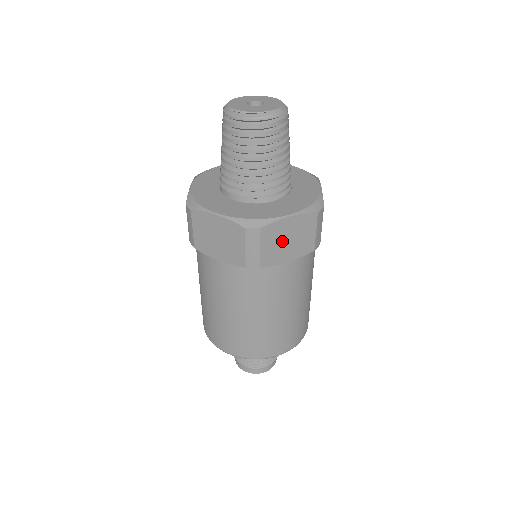
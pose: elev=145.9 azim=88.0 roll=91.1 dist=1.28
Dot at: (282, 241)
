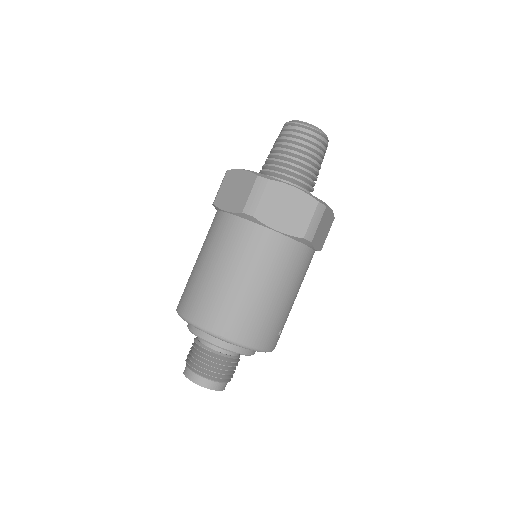
Dot at: (280, 205)
